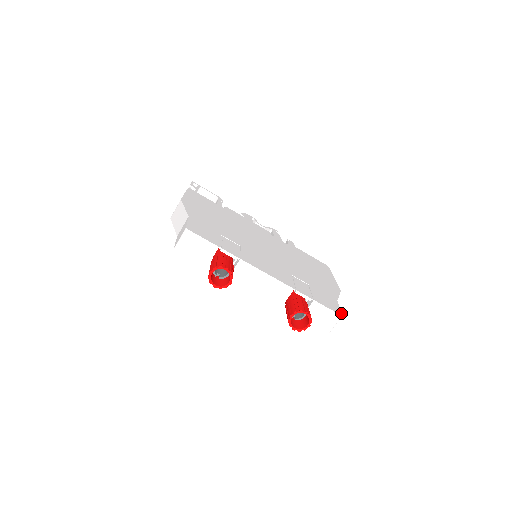
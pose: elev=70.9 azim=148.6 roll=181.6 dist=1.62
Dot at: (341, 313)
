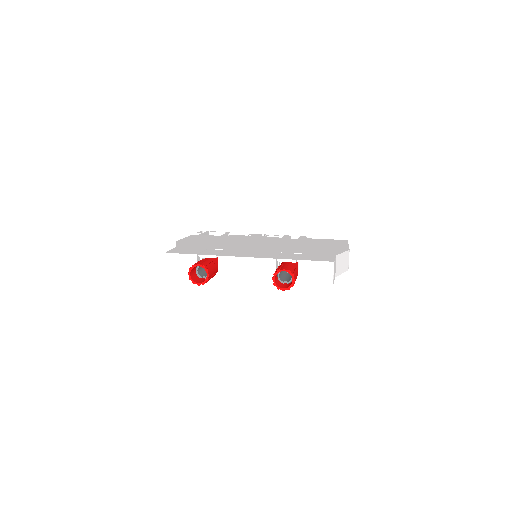
Dot at: (333, 260)
